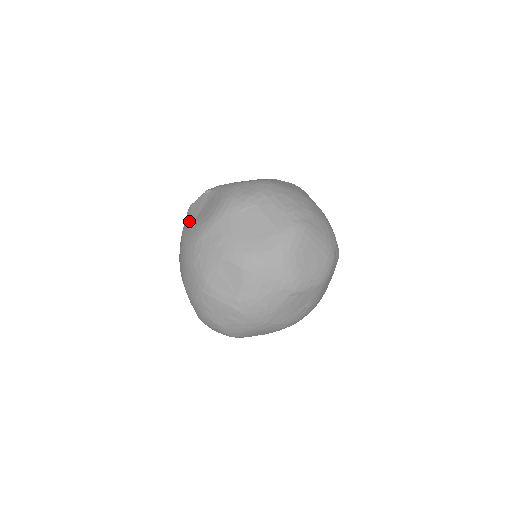
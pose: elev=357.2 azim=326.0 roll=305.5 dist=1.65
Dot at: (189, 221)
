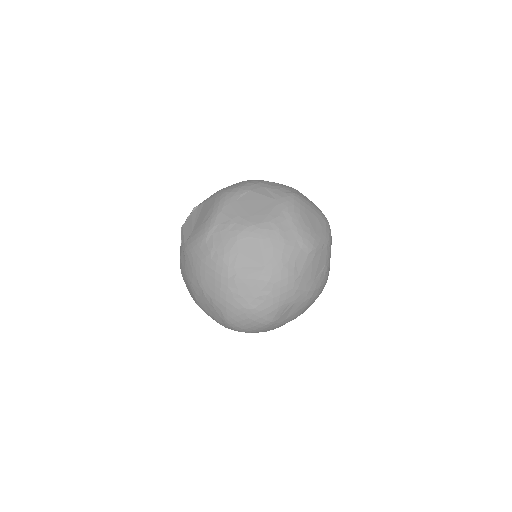
Dot at: (188, 234)
